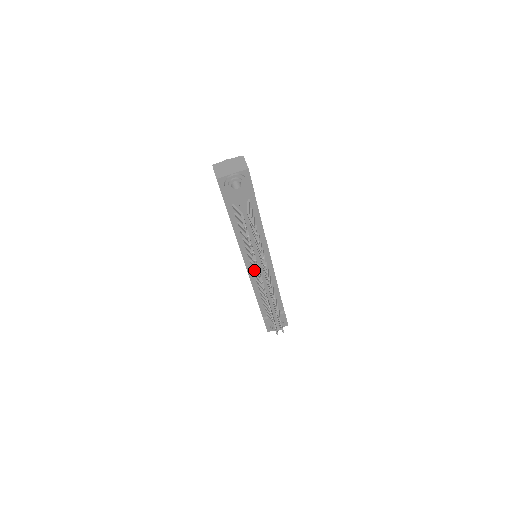
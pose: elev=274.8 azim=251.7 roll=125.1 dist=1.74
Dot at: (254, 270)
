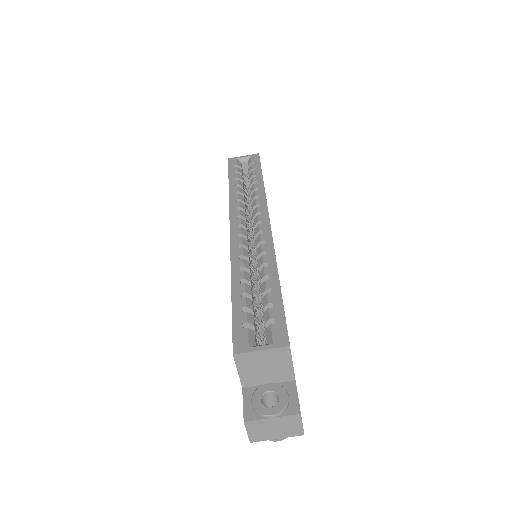
Dot at: occluded
